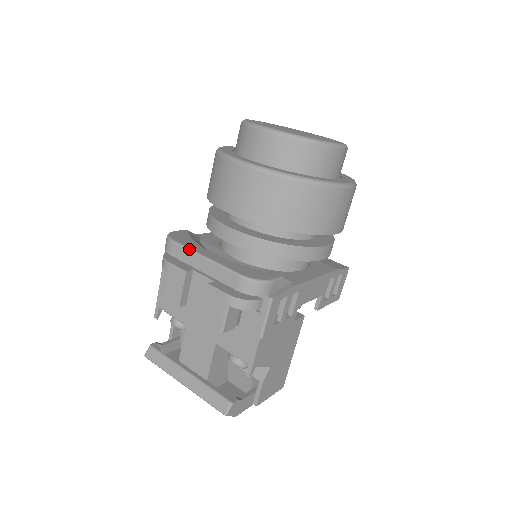
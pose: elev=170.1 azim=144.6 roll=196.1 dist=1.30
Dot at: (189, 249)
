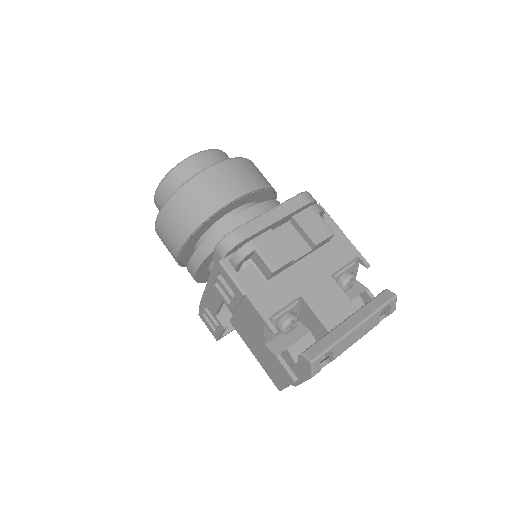
Dot at: (253, 219)
